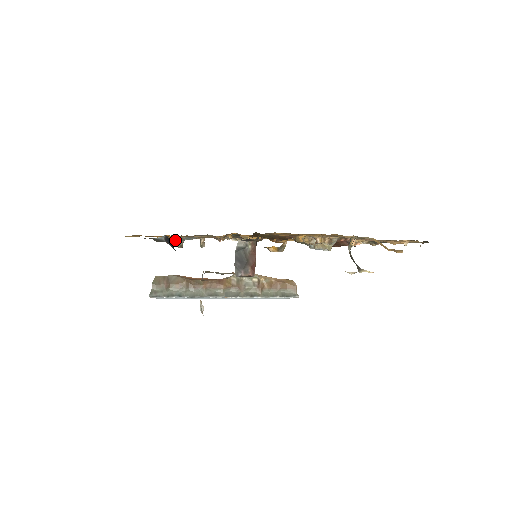
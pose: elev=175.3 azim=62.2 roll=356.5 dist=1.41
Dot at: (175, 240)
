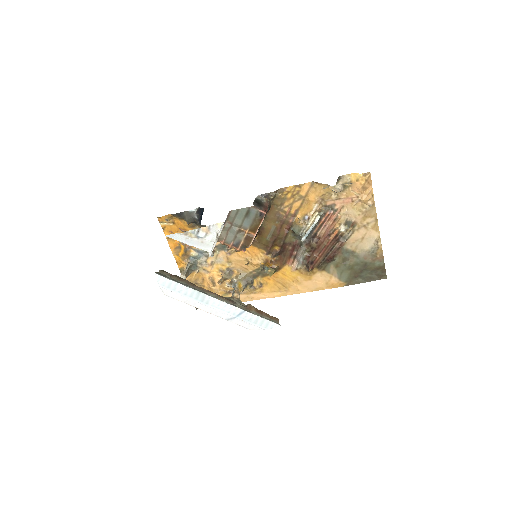
Dot at: (185, 262)
